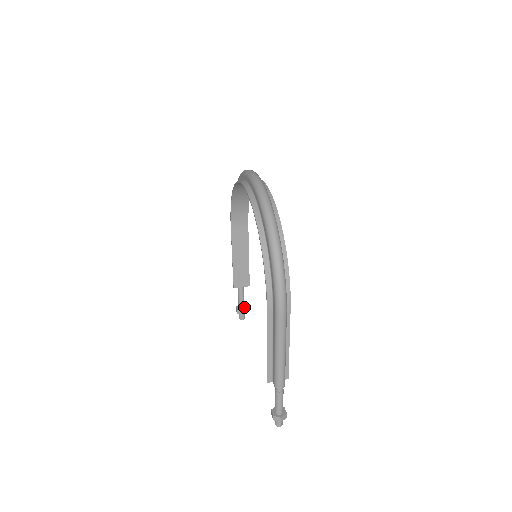
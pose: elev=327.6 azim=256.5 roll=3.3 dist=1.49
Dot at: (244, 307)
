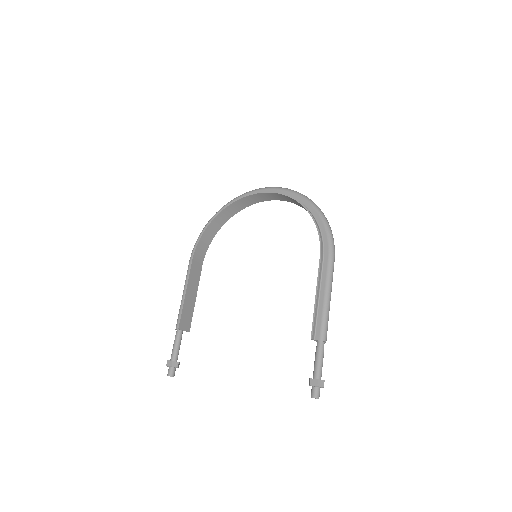
Dot at: occluded
